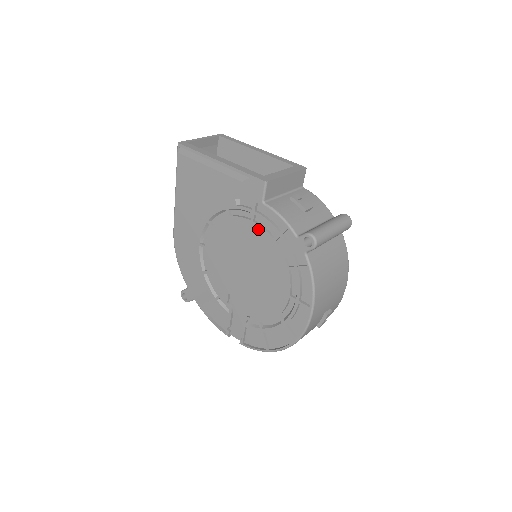
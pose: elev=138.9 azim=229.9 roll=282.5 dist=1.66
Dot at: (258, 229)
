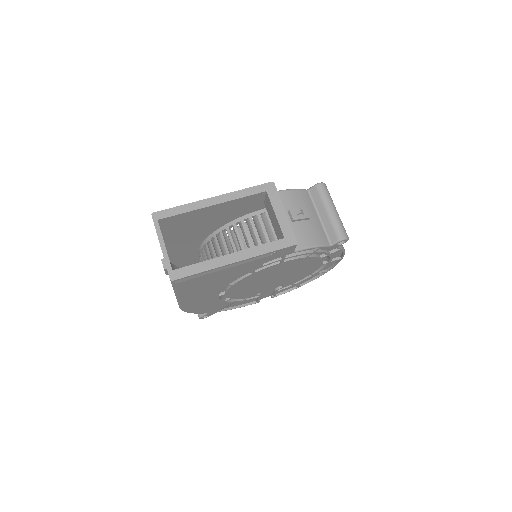
Dot at: (289, 262)
